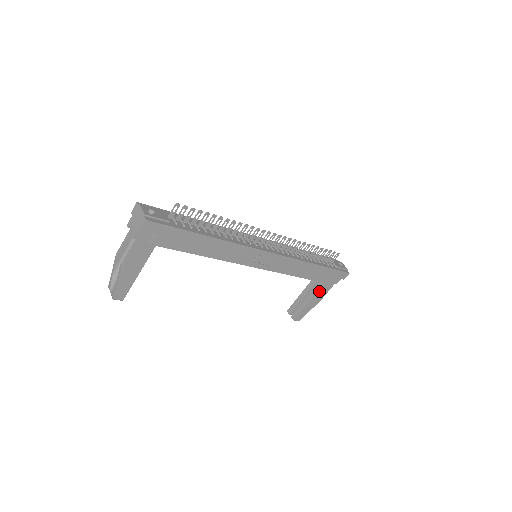
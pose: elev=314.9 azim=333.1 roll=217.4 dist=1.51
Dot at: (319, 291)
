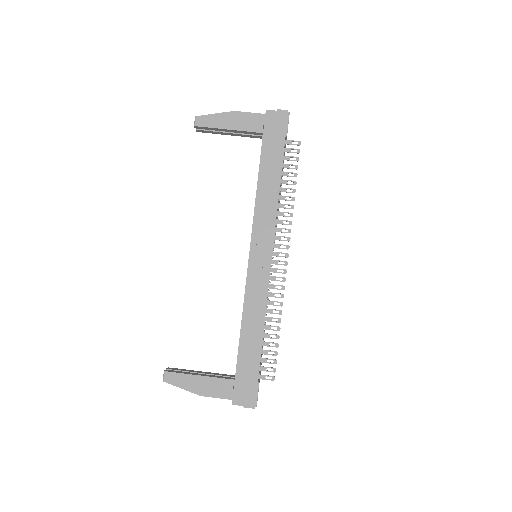
Dot at: (218, 380)
